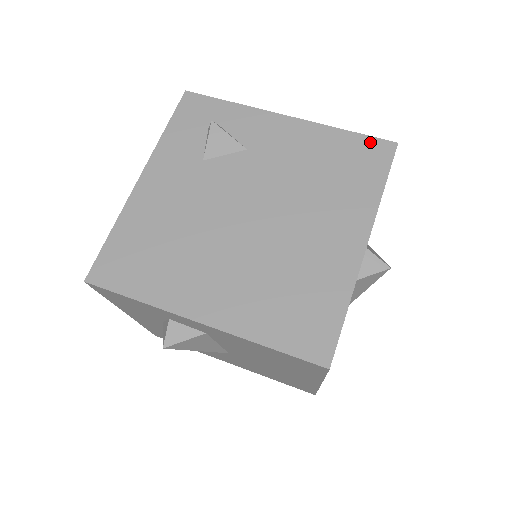
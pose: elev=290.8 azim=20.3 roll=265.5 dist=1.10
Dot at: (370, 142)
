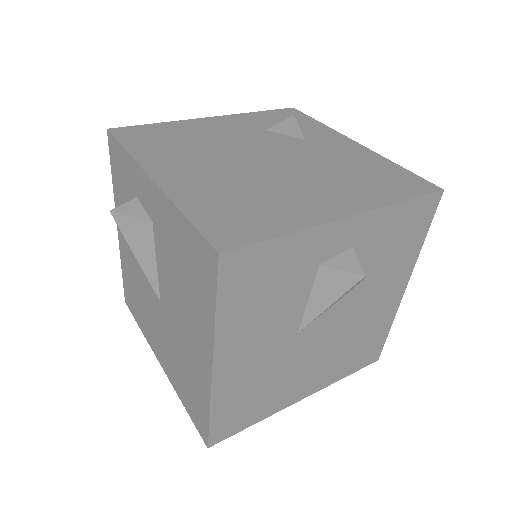
Dot at: (416, 179)
